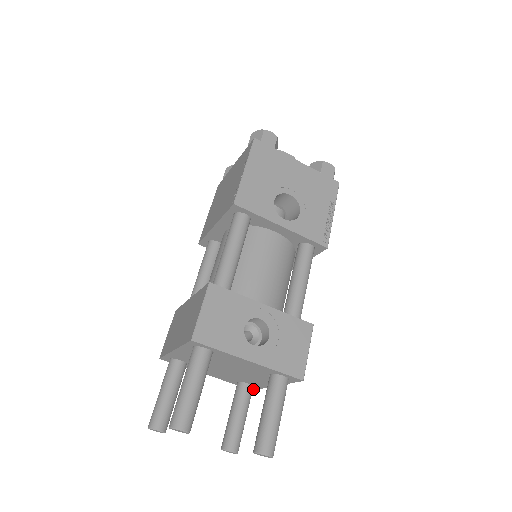
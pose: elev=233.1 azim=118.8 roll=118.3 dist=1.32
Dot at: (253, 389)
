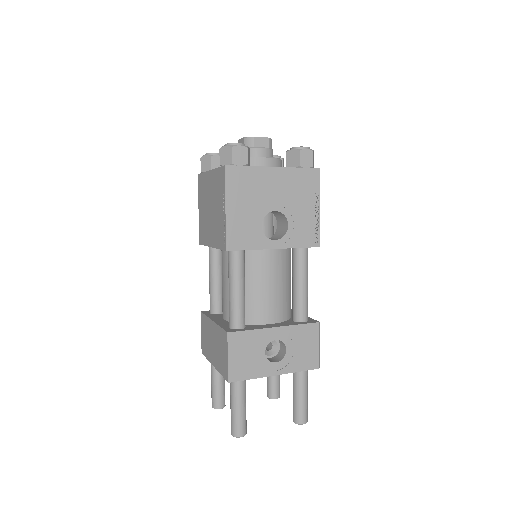
Dot at: occluded
